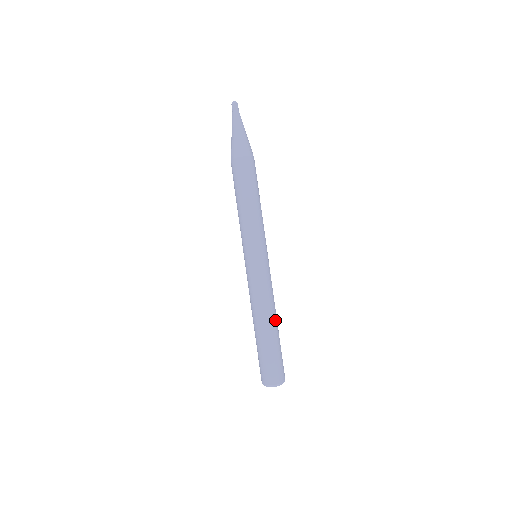
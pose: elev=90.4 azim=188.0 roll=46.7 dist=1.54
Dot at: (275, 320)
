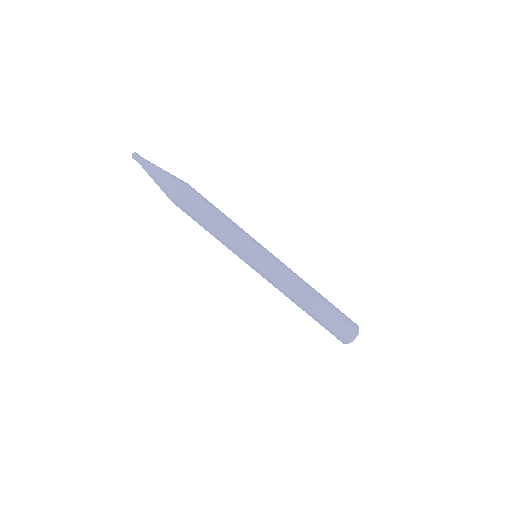
Dot at: (313, 289)
